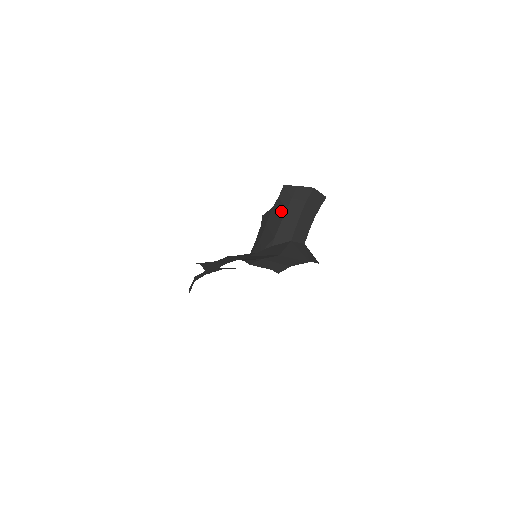
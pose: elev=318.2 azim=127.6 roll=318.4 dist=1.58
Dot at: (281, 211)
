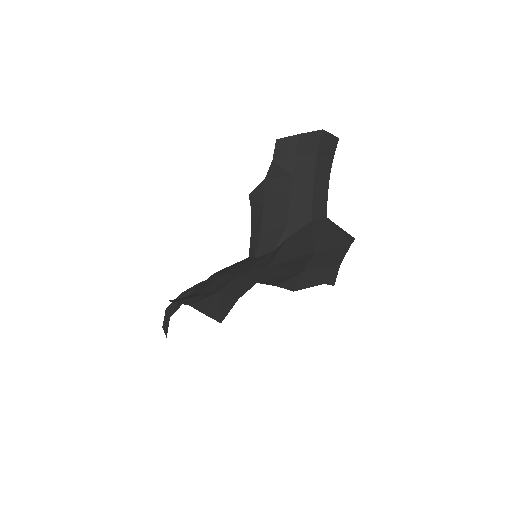
Dot at: (283, 181)
